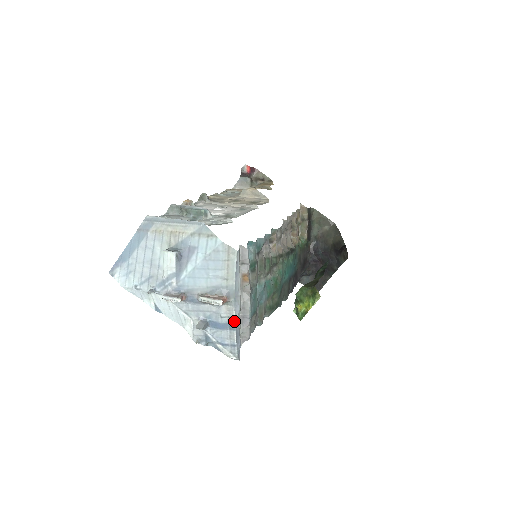
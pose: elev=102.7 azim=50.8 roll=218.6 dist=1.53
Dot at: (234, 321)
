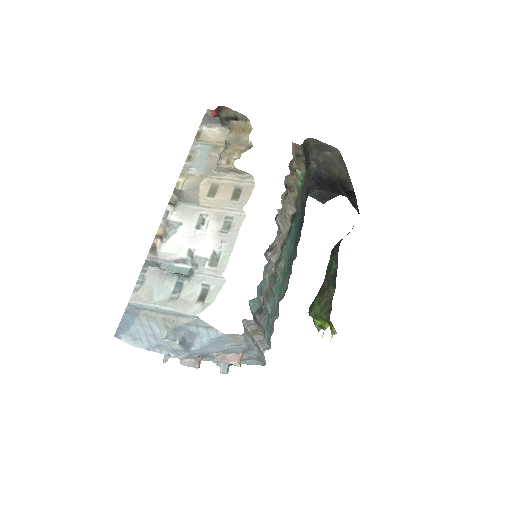
Dot at: (254, 357)
